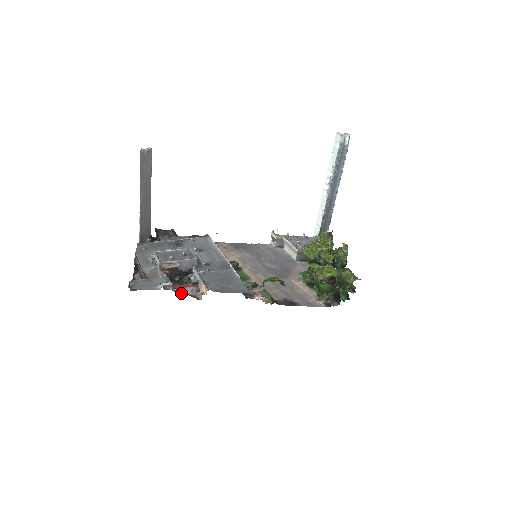
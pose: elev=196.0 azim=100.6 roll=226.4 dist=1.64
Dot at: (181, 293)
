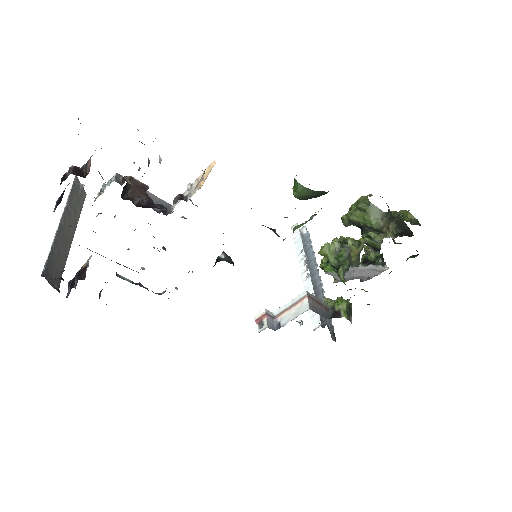
Dot at: occluded
